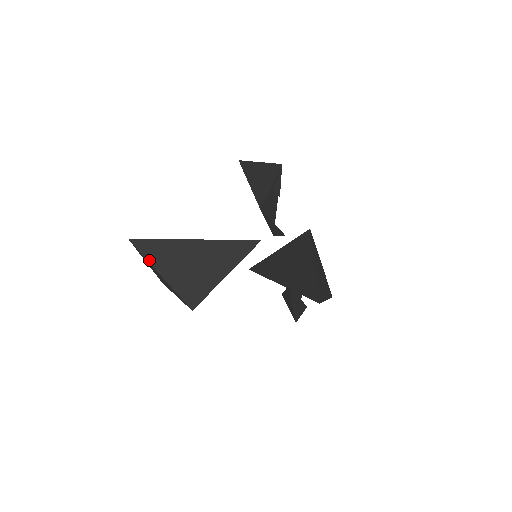
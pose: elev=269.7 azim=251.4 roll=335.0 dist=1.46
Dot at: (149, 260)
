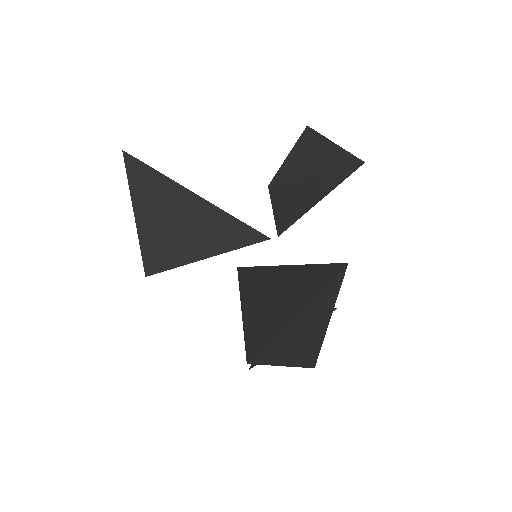
Dot at: (131, 188)
